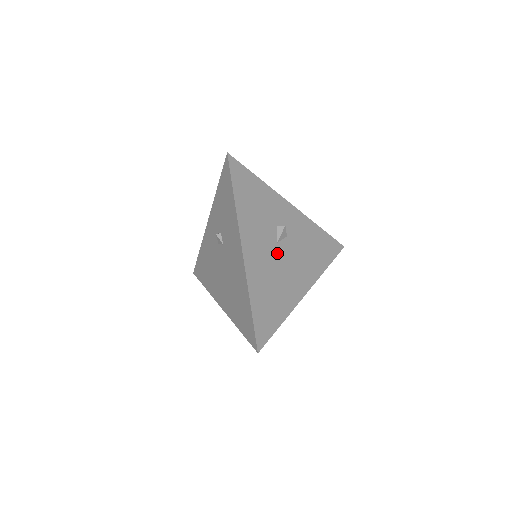
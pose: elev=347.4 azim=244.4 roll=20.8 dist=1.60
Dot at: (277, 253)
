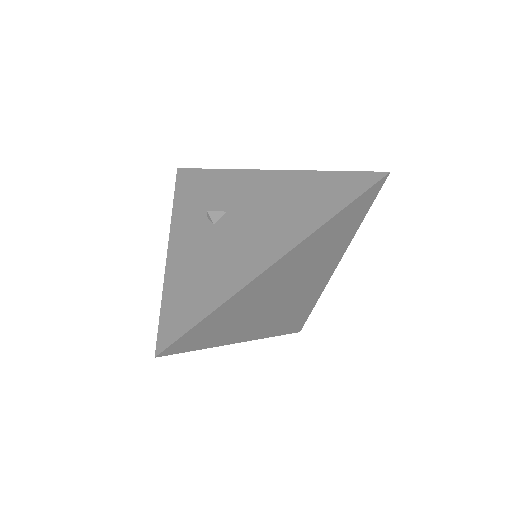
Dot at: occluded
